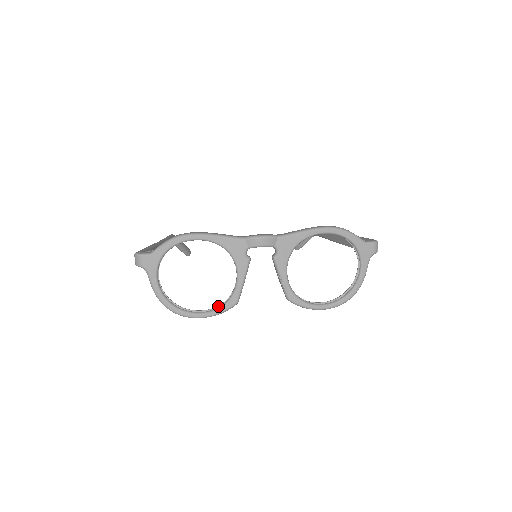
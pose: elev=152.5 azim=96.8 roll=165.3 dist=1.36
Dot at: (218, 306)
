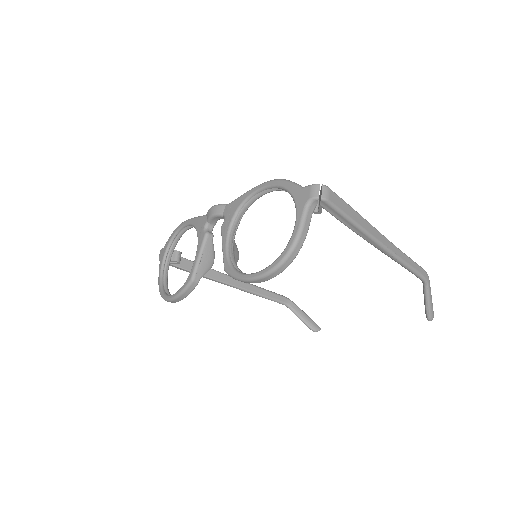
Dot at: occluded
